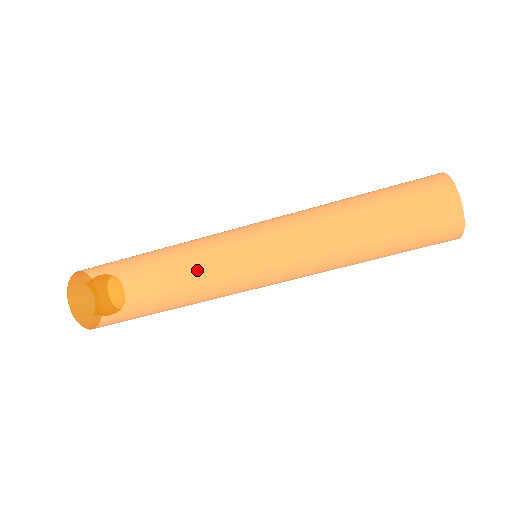
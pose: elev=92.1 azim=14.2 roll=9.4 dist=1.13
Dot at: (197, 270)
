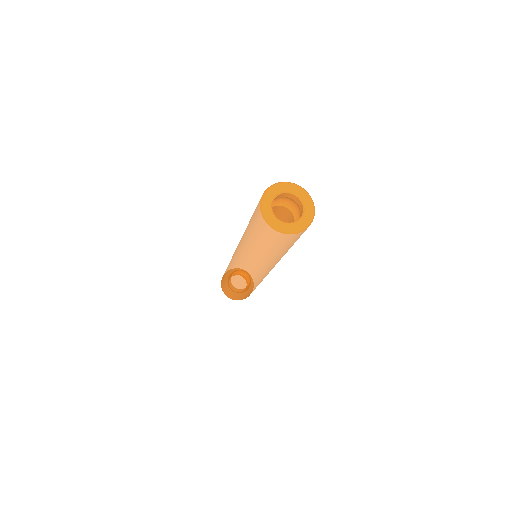
Dot at: (242, 282)
